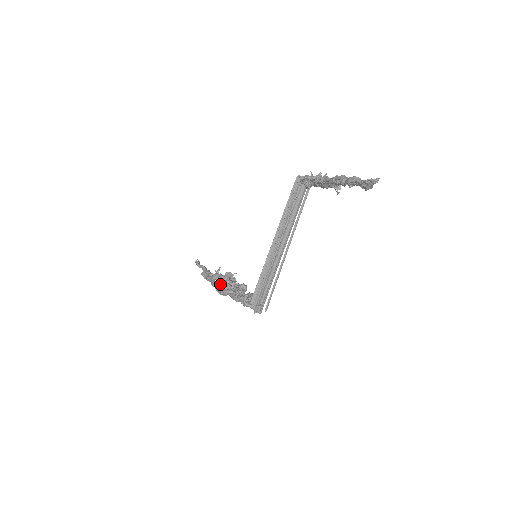
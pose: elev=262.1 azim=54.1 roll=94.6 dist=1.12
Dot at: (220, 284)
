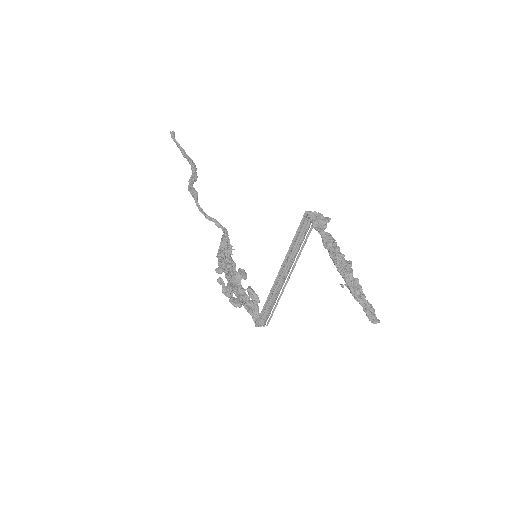
Dot at: (227, 293)
